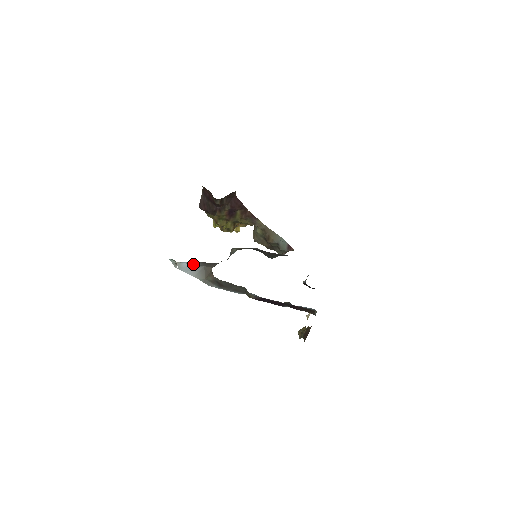
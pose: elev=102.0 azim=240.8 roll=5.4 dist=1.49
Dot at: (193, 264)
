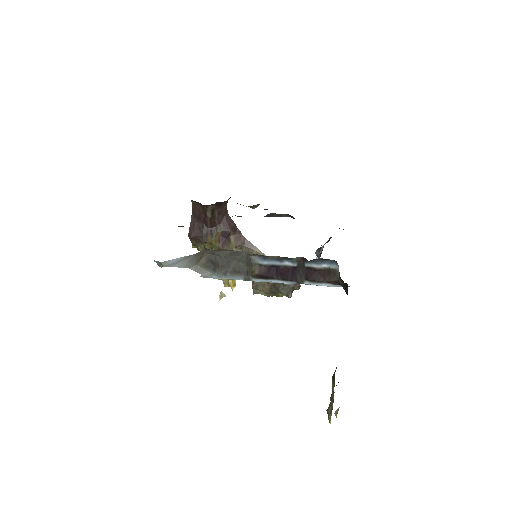
Dot at: (182, 257)
